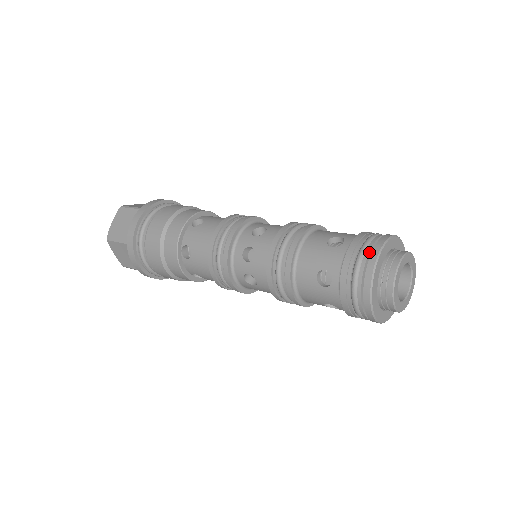
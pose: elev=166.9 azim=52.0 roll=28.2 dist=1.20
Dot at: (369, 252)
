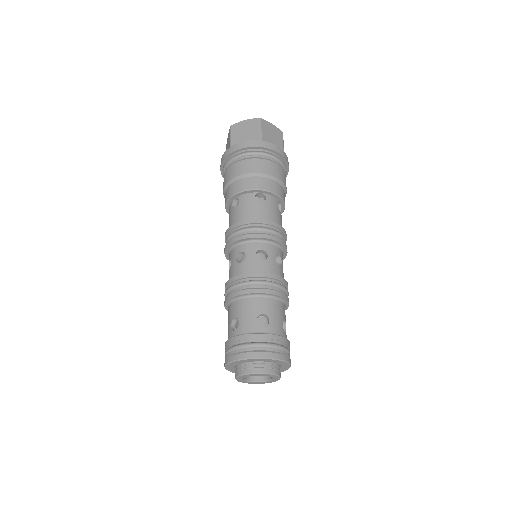
Dot at: (256, 350)
